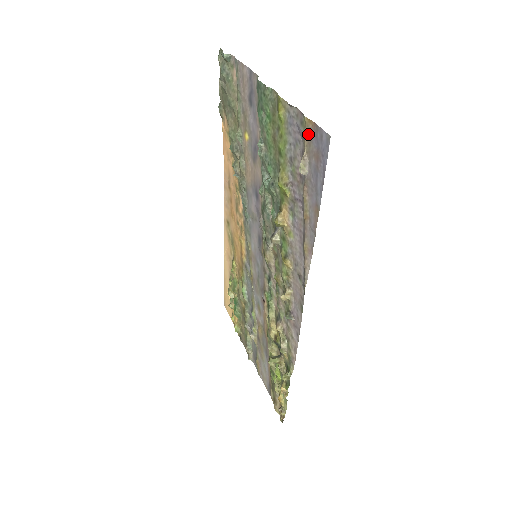
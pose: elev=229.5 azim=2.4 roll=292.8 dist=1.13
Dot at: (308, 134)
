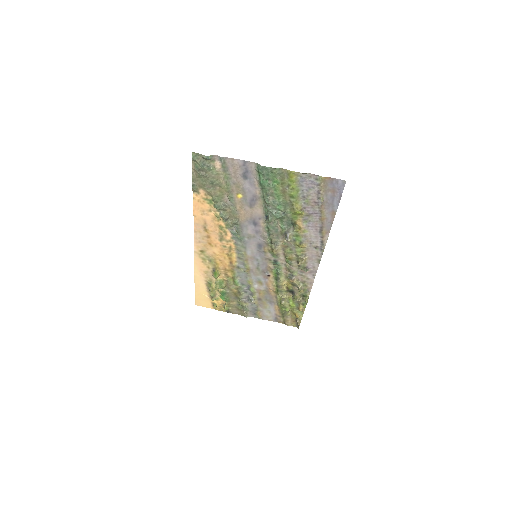
Dot at: (324, 183)
